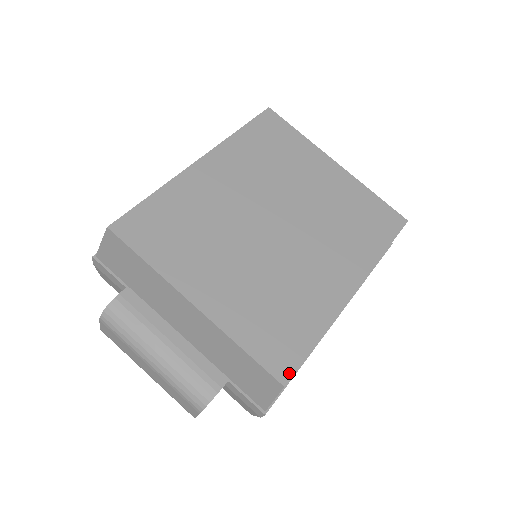
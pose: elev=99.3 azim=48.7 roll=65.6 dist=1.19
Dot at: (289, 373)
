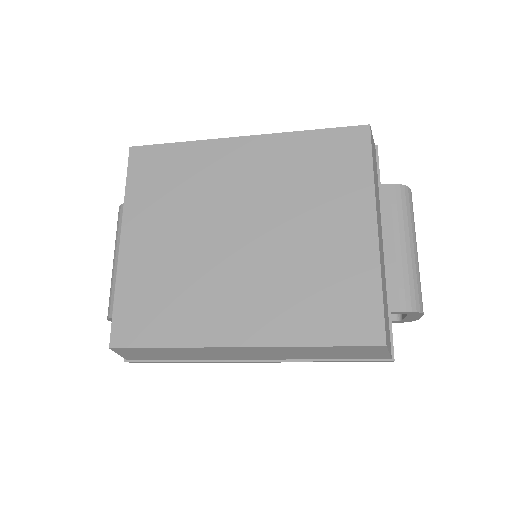
Dot at: (122, 344)
